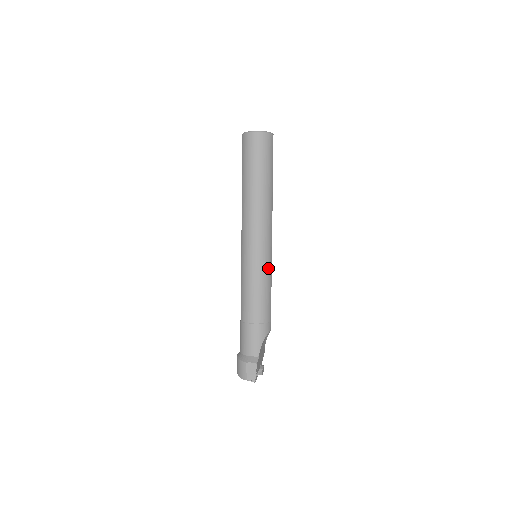
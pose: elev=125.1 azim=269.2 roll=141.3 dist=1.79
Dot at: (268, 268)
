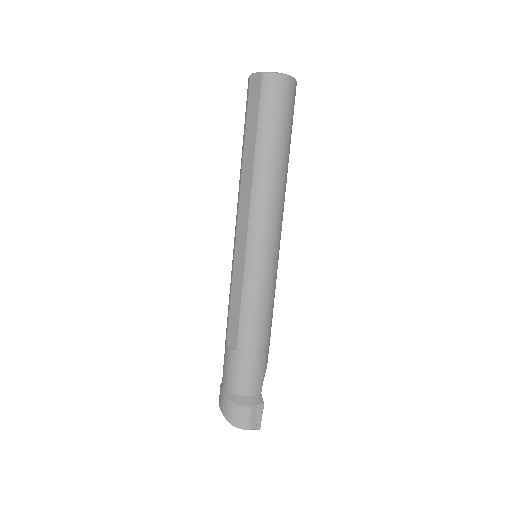
Dot at: occluded
